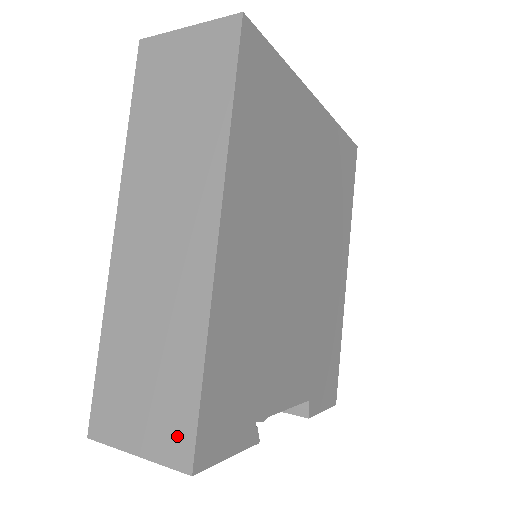
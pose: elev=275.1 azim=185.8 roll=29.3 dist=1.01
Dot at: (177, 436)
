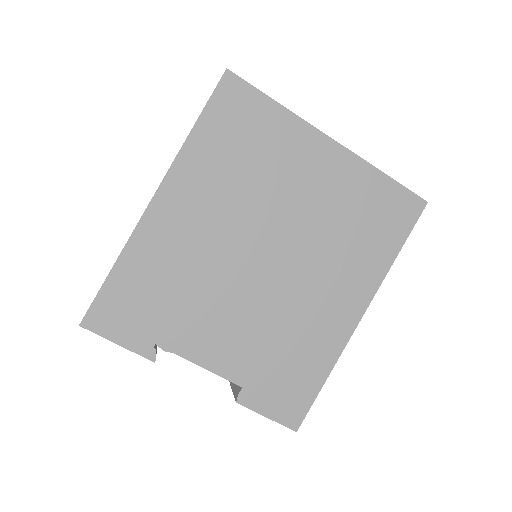
Dot at: occluded
